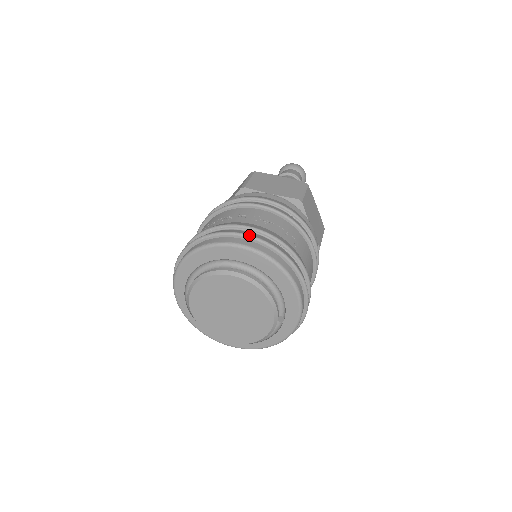
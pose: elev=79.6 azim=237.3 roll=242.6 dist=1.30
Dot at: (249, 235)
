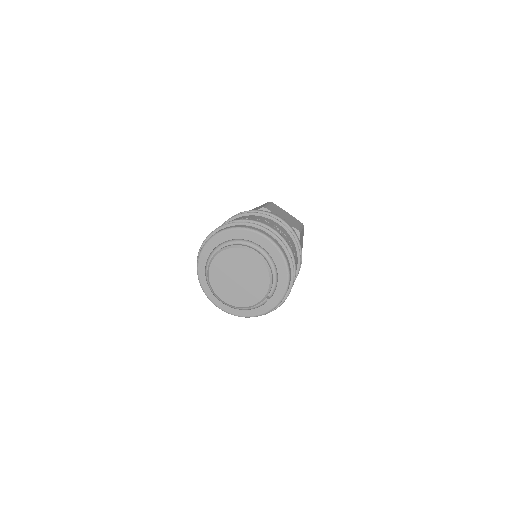
Dot at: (273, 233)
